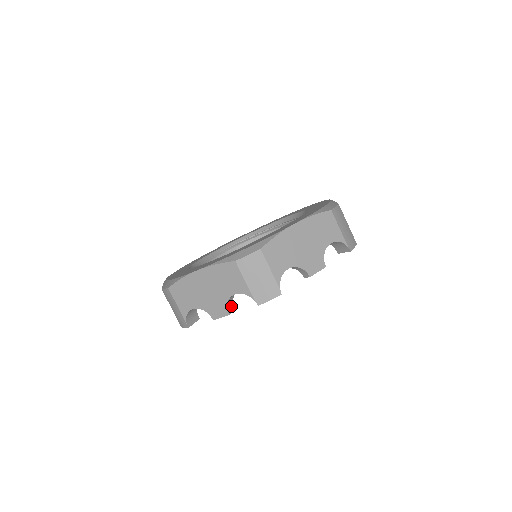
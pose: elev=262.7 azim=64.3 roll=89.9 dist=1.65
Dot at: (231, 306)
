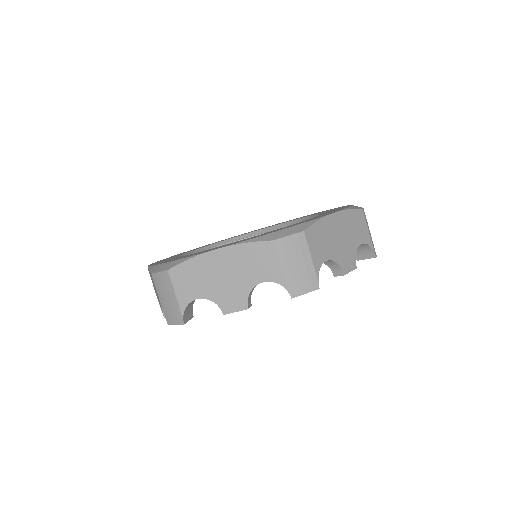
Dot at: (250, 299)
